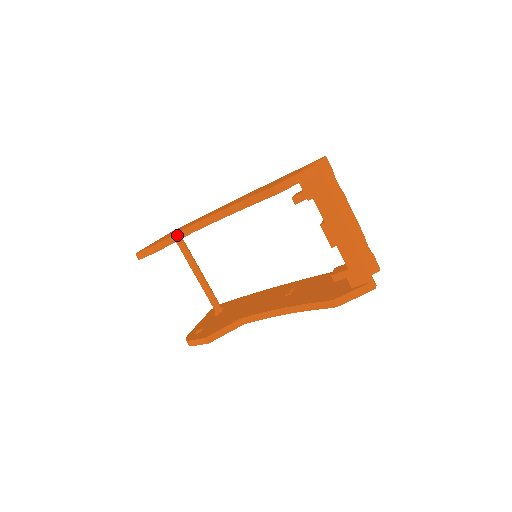
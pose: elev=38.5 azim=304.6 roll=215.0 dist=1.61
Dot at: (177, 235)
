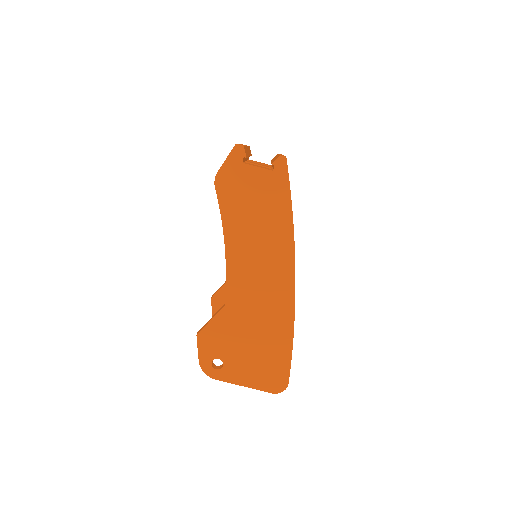
Dot at: occluded
